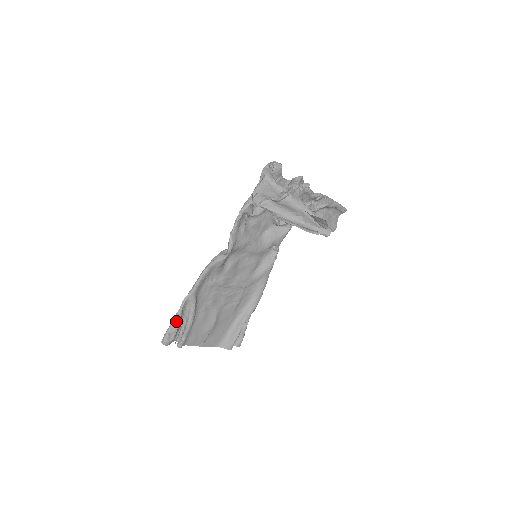
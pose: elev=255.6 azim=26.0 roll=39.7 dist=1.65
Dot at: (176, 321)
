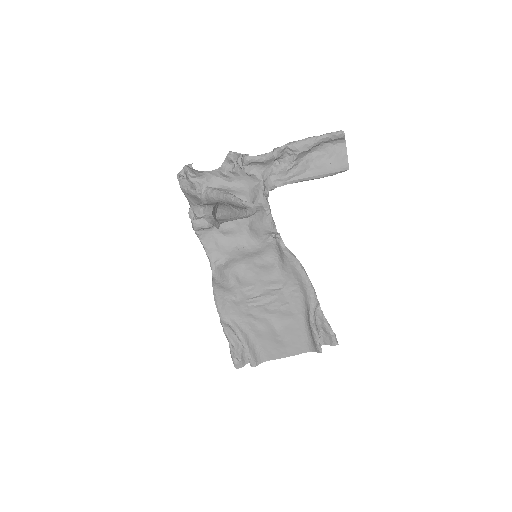
Dot at: (231, 345)
